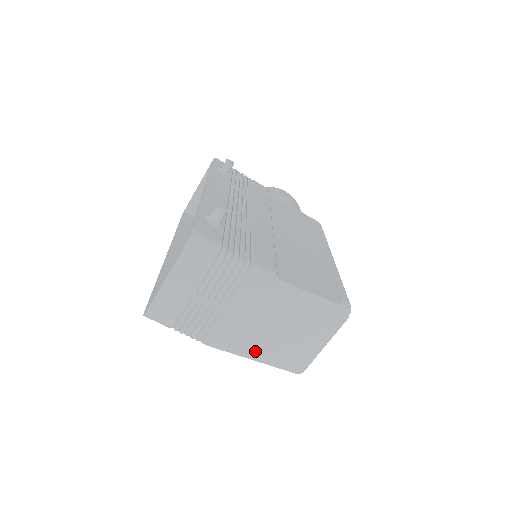
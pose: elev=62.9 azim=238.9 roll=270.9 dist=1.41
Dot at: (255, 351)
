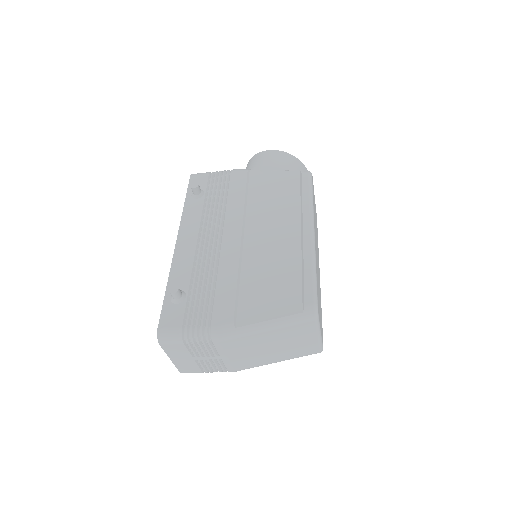
Dot at: (269, 361)
